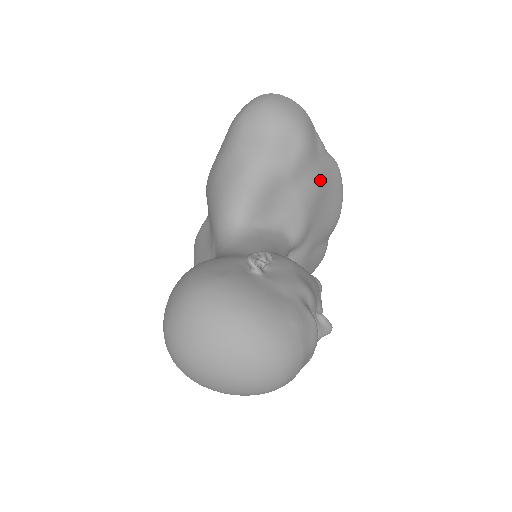
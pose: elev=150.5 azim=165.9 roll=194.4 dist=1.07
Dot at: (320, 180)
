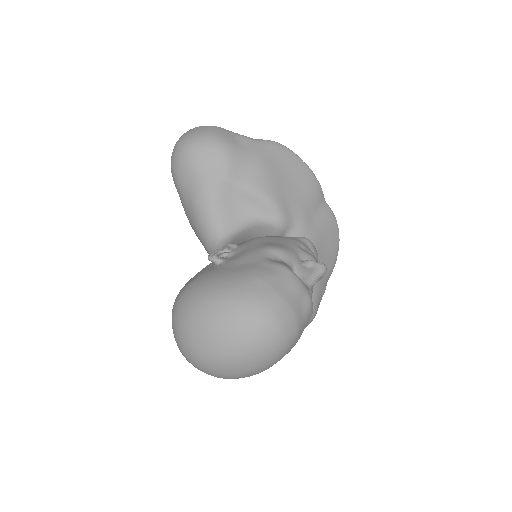
Dot at: (262, 163)
